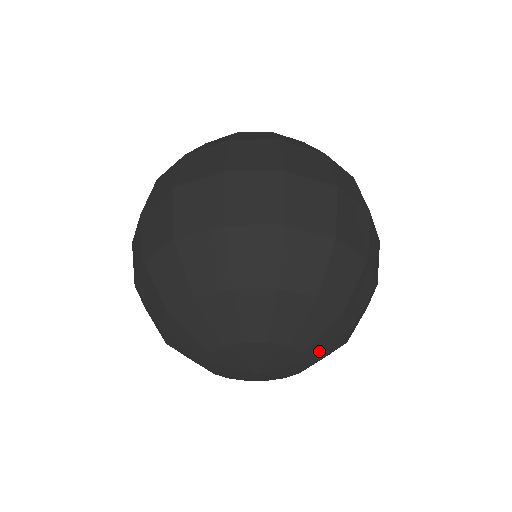
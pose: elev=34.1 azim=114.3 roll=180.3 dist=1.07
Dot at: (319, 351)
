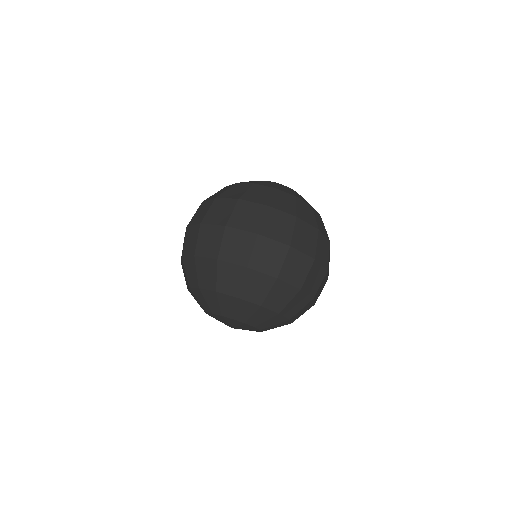
Dot at: occluded
